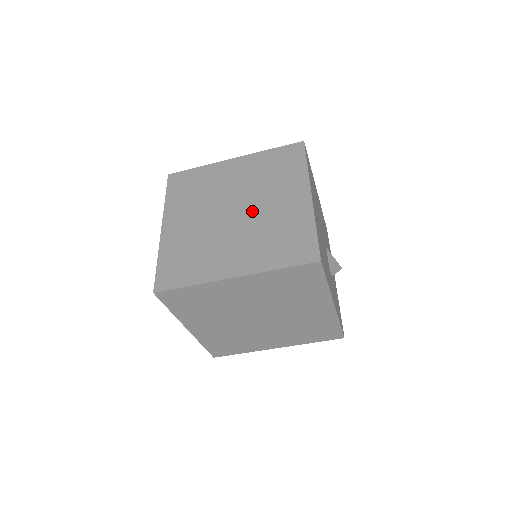
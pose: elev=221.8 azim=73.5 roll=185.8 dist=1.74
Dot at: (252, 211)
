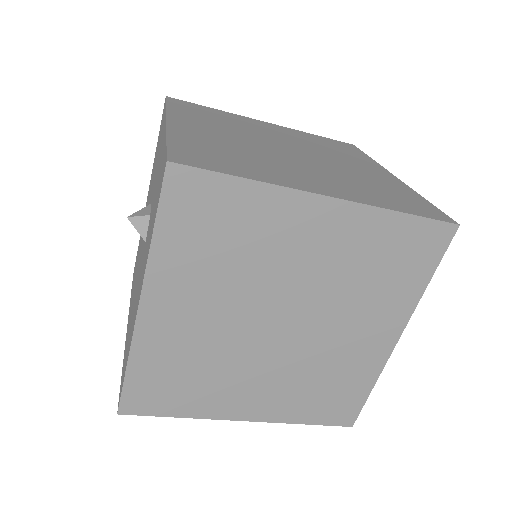
Dot at: (309, 335)
